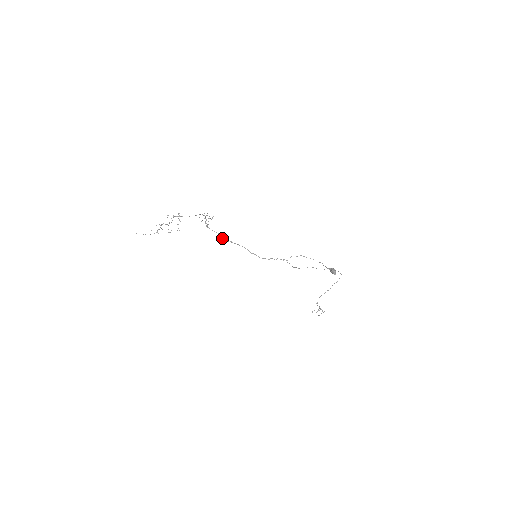
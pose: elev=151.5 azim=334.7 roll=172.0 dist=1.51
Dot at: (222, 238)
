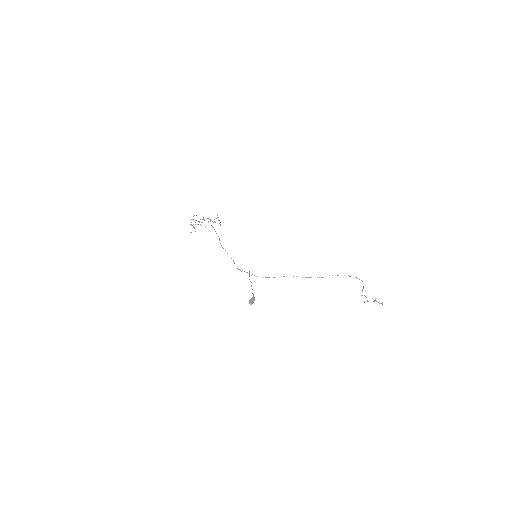
Dot at: occluded
